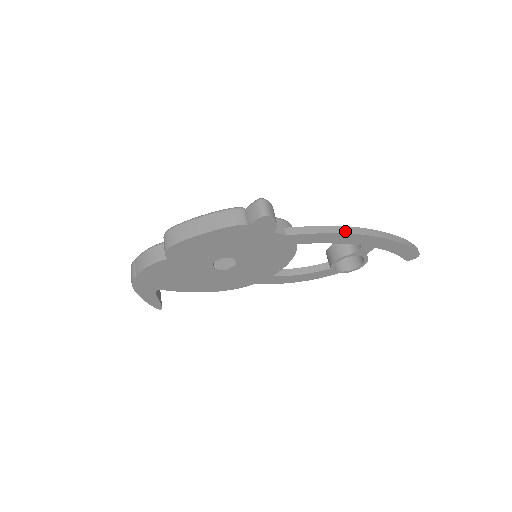
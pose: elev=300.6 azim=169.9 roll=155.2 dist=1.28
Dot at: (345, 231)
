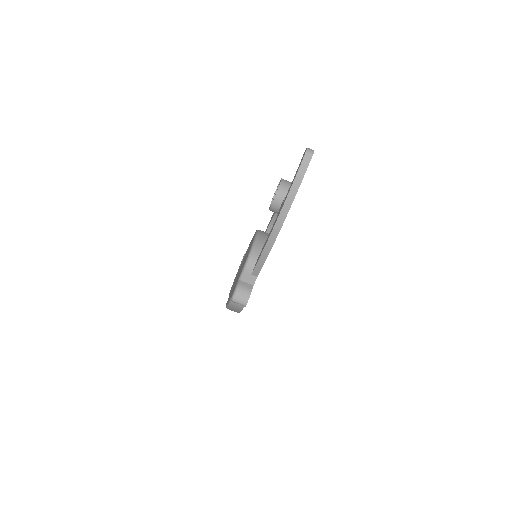
Dot at: (270, 246)
